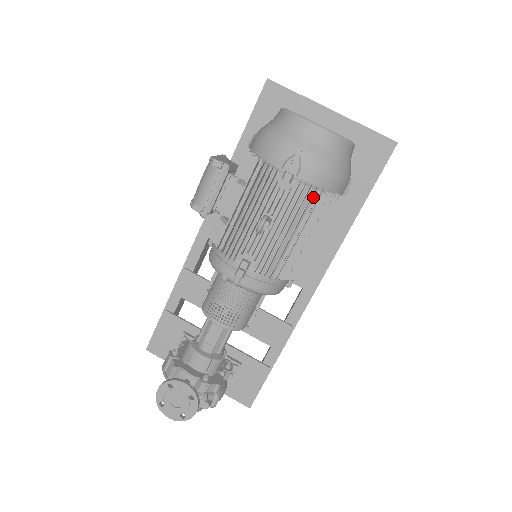
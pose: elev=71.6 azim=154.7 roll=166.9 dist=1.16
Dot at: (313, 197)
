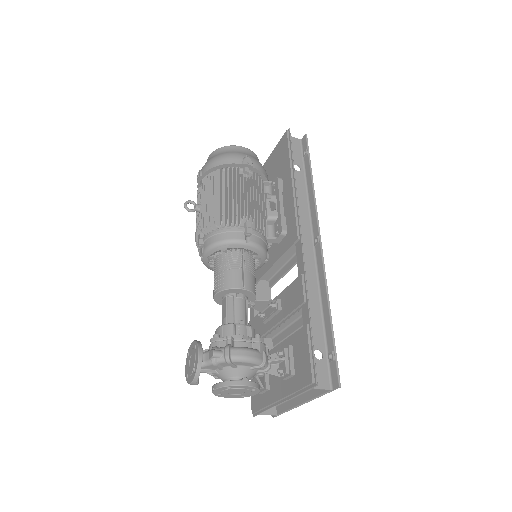
Dot at: (218, 177)
